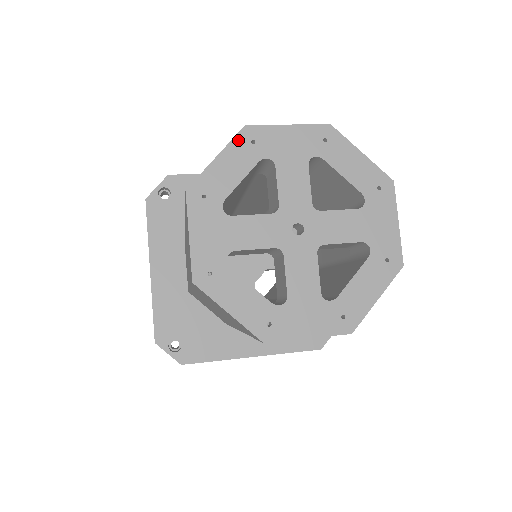
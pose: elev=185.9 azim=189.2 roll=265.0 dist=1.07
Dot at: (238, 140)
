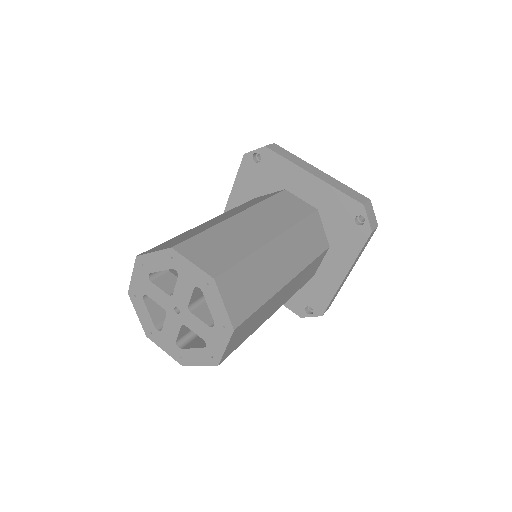
Dot at: (166, 252)
